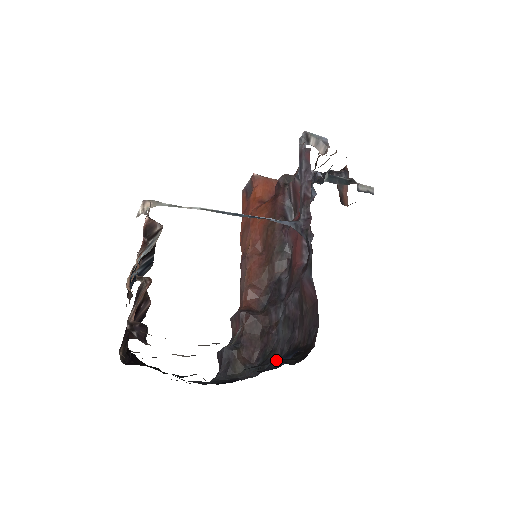
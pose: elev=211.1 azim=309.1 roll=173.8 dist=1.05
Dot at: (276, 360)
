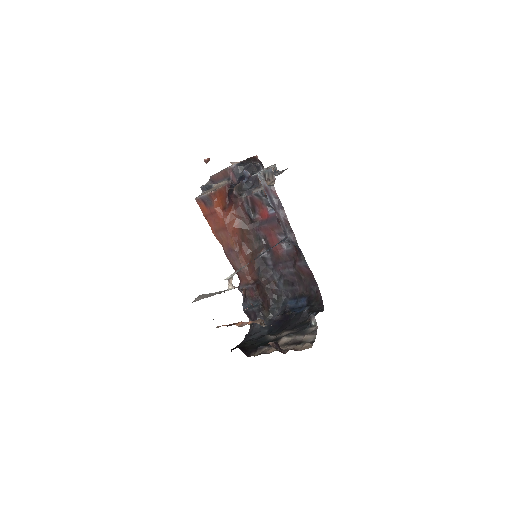
Dot at: (308, 311)
